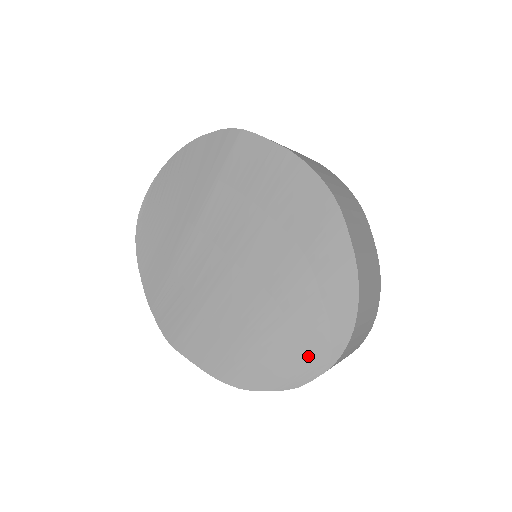
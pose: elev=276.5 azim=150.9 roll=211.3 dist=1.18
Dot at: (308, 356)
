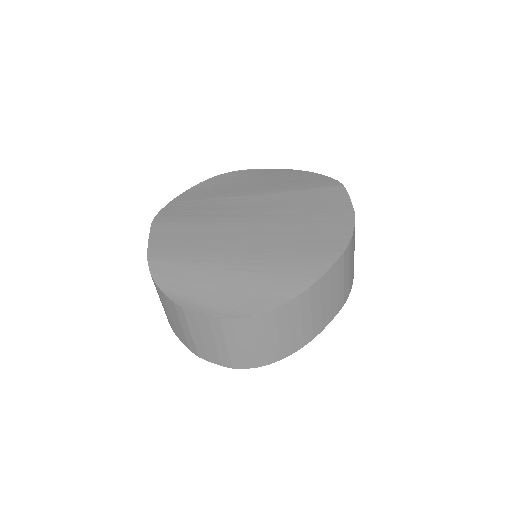
Dot at: (214, 299)
